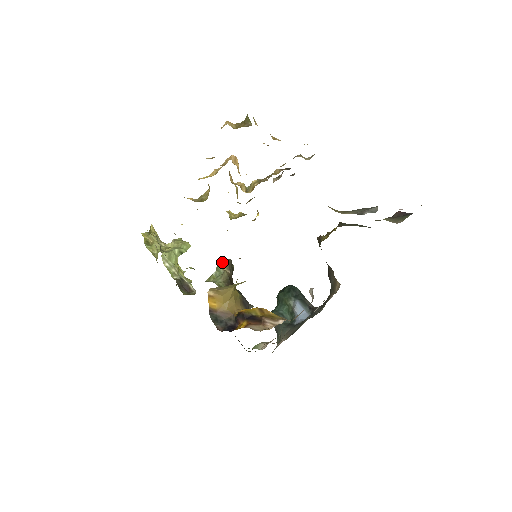
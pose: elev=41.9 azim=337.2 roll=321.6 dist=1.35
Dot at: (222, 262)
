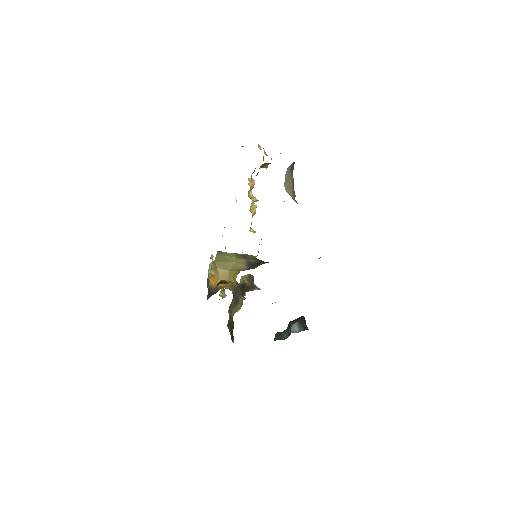
Dot at: (245, 275)
